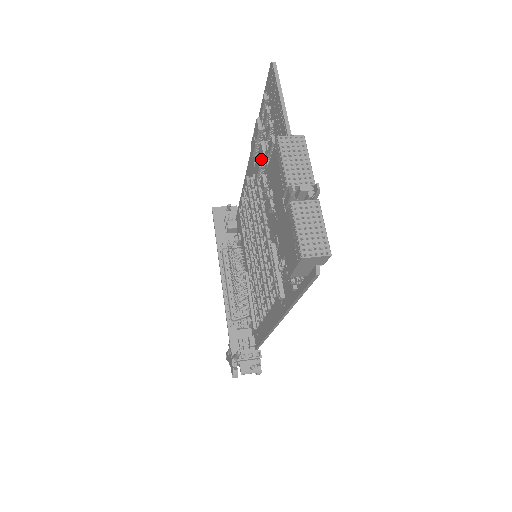
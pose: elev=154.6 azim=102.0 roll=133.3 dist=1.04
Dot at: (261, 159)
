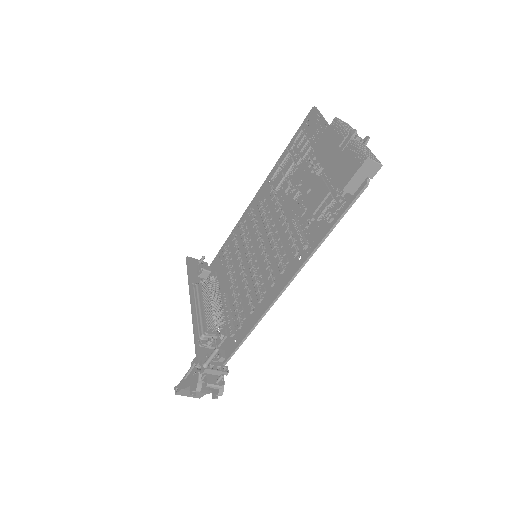
Dot at: (289, 168)
